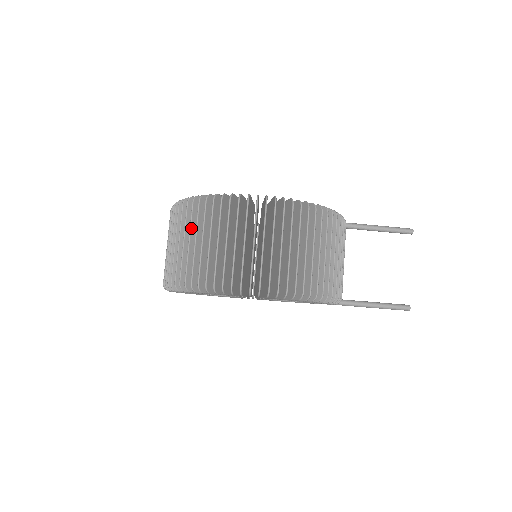
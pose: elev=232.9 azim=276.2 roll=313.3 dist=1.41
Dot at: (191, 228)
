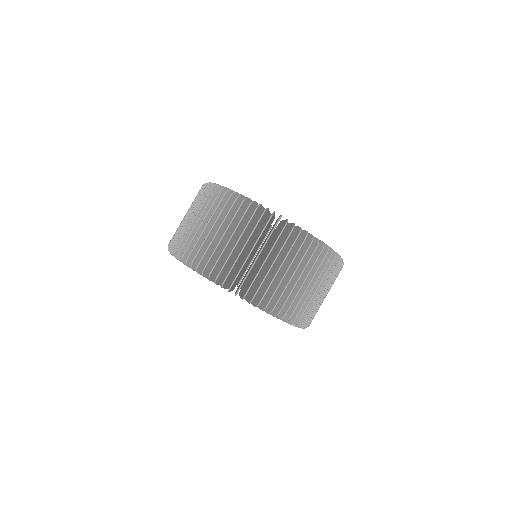
Dot at: occluded
